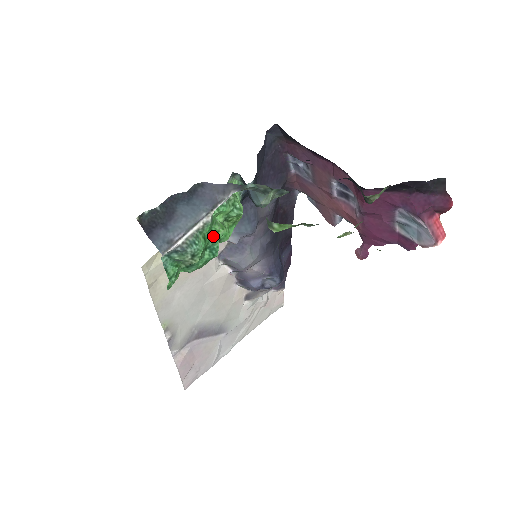
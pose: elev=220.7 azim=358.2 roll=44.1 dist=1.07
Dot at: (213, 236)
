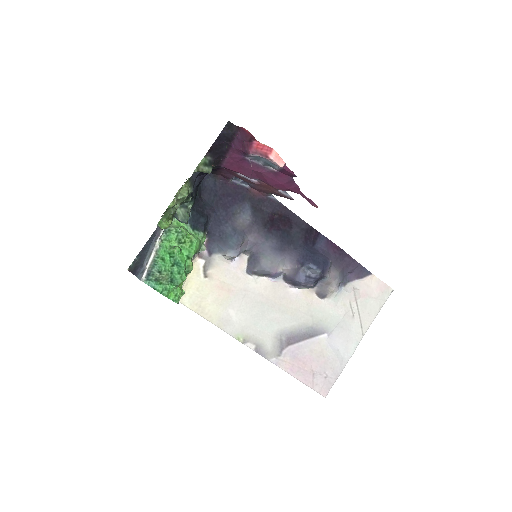
Dot at: (172, 256)
